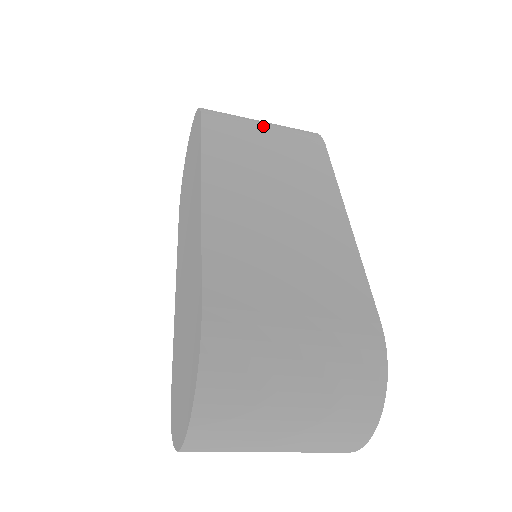
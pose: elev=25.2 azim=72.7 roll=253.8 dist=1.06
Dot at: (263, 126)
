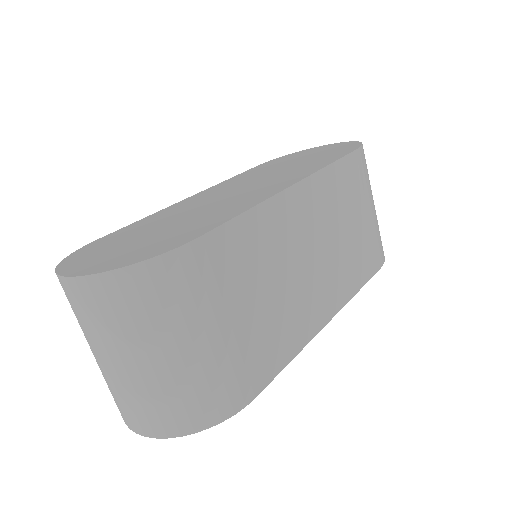
Dot at: (371, 208)
